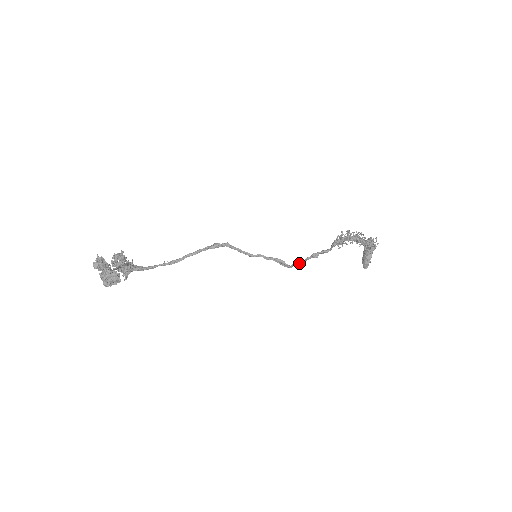
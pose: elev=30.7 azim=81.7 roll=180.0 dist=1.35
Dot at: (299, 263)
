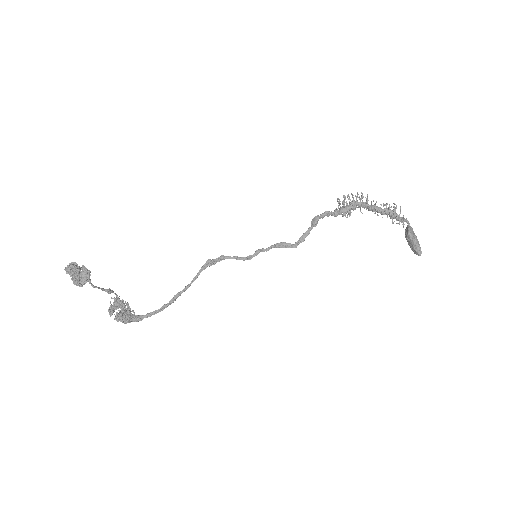
Dot at: (303, 239)
